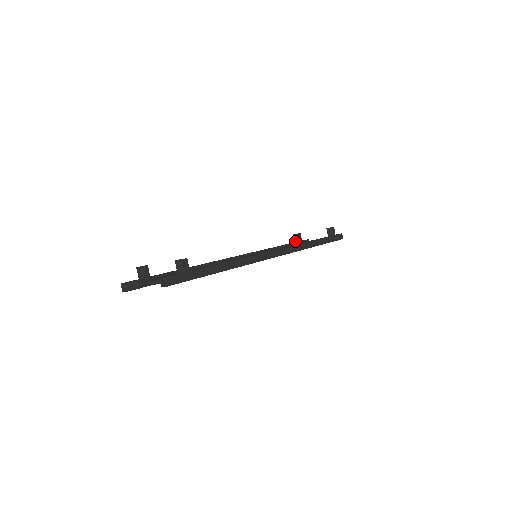
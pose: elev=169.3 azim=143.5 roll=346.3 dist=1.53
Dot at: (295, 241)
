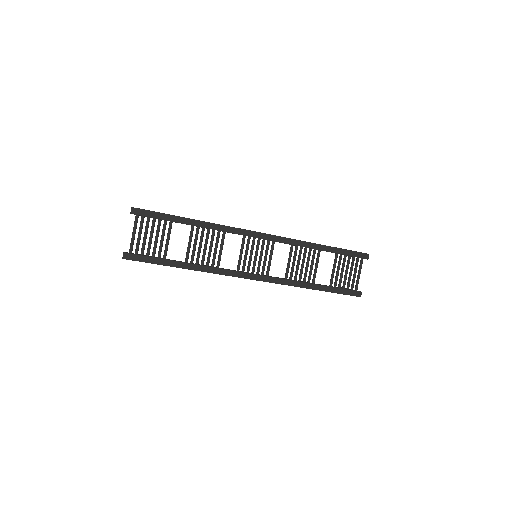
Dot at: occluded
